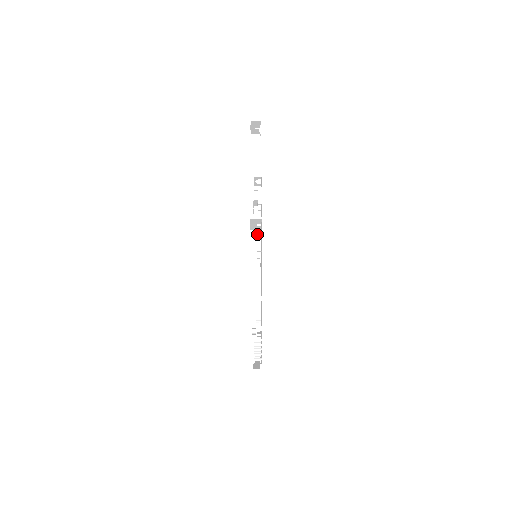
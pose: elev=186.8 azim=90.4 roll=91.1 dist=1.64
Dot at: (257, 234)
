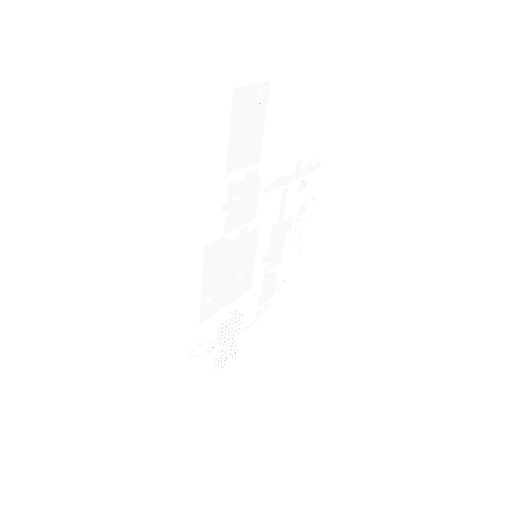
Dot at: (268, 226)
